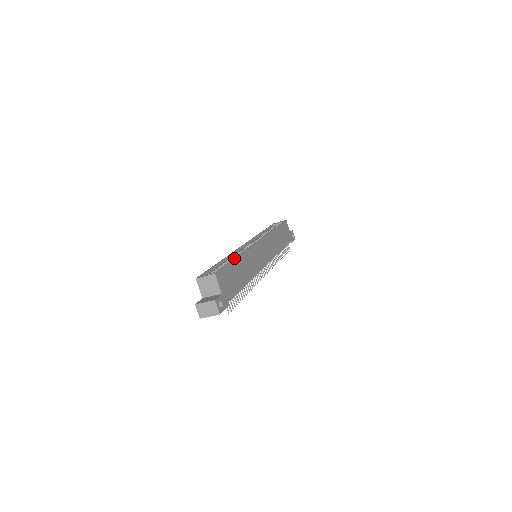
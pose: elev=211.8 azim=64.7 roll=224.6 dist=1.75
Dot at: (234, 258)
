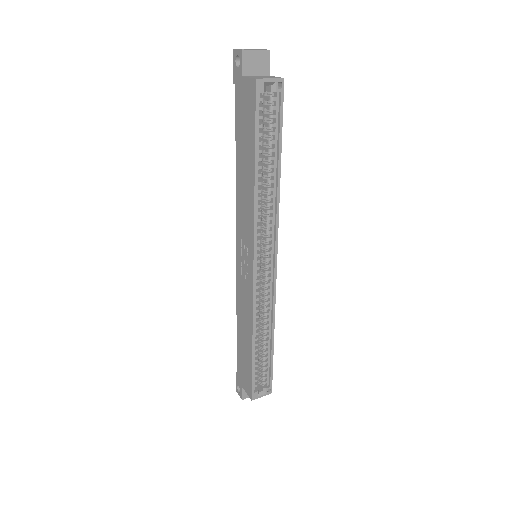
Dot at: (272, 346)
